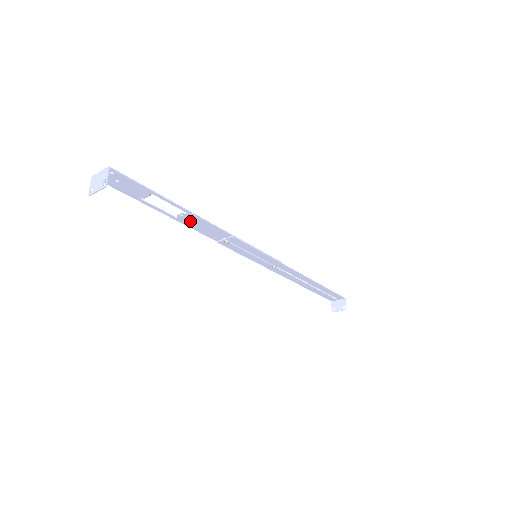
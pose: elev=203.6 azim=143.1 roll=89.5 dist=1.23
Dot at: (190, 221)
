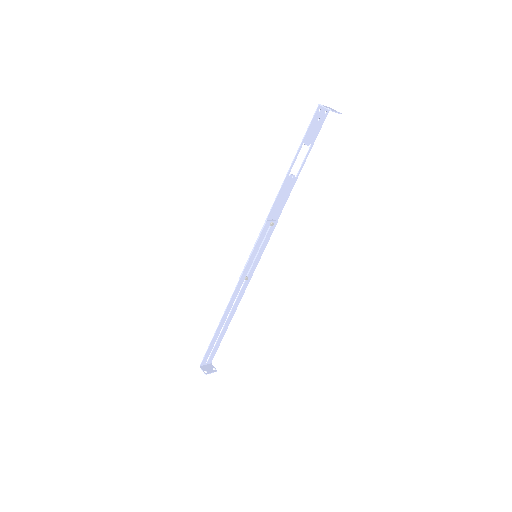
Dot at: (287, 186)
